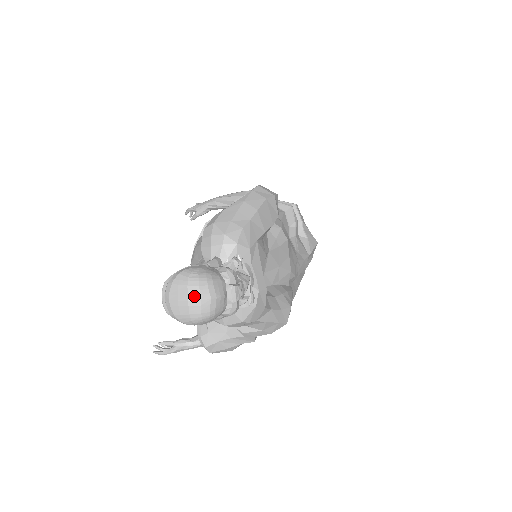
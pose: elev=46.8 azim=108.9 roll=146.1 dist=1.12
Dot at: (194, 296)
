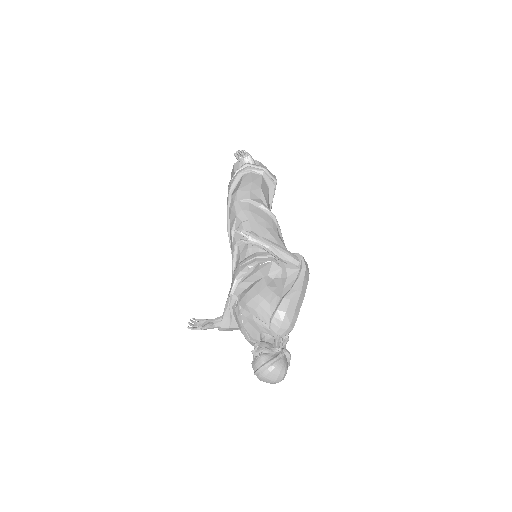
Dot at: (279, 381)
